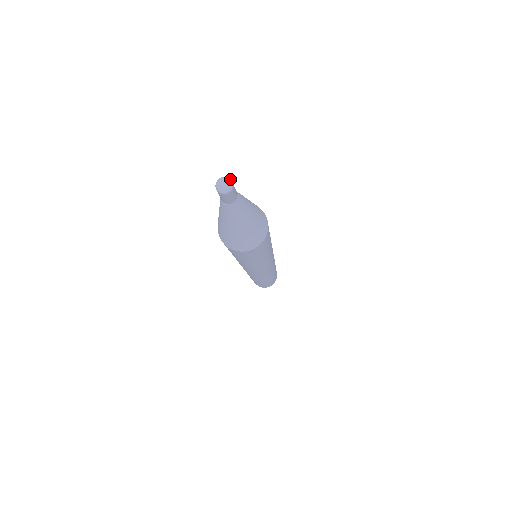
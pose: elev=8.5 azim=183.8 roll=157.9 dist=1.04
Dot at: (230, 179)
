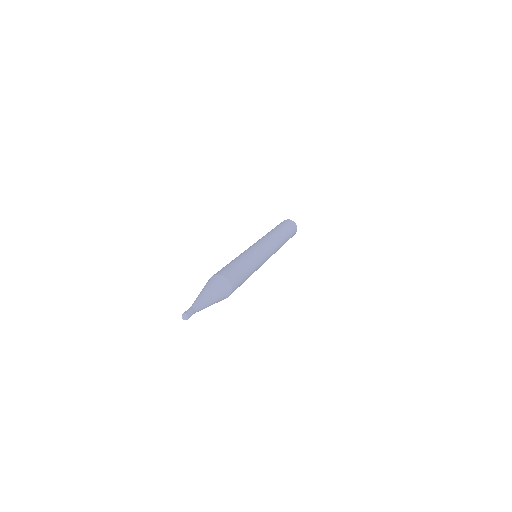
Dot at: (186, 315)
